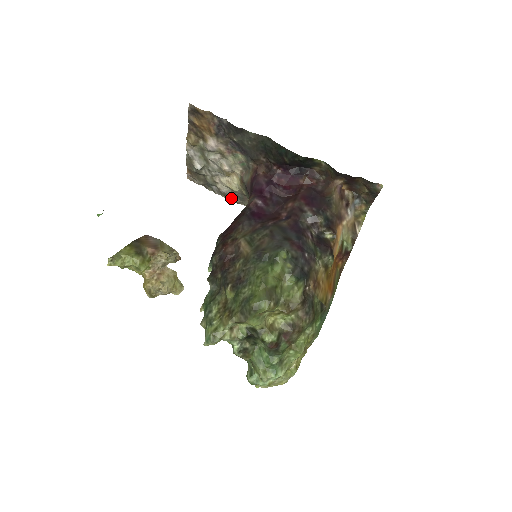
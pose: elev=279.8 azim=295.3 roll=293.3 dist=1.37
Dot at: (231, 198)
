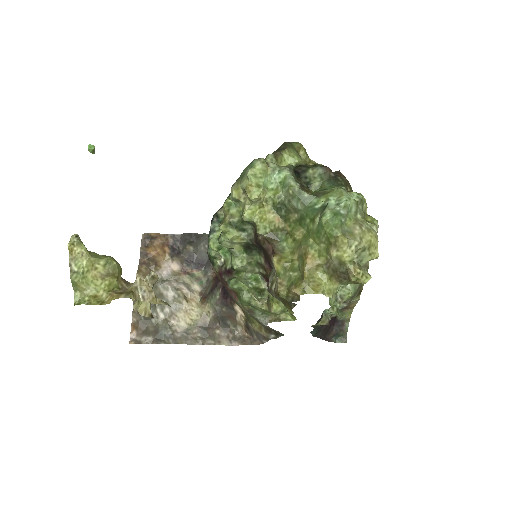
Dot at: (191, 339)
